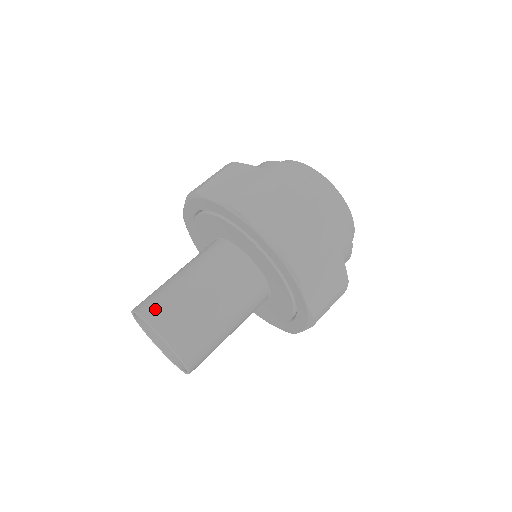
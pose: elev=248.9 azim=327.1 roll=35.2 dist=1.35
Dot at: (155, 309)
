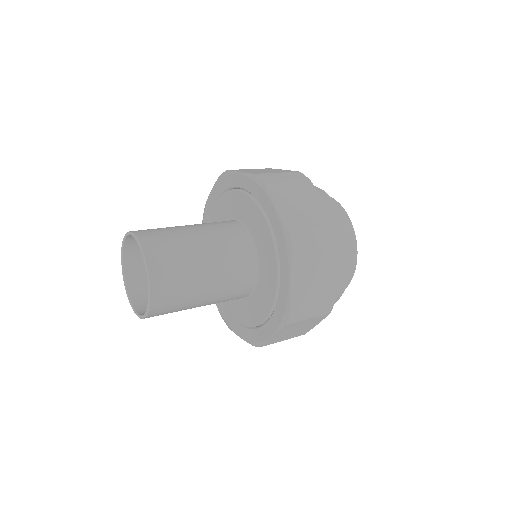
Dot at: (148, 232)
